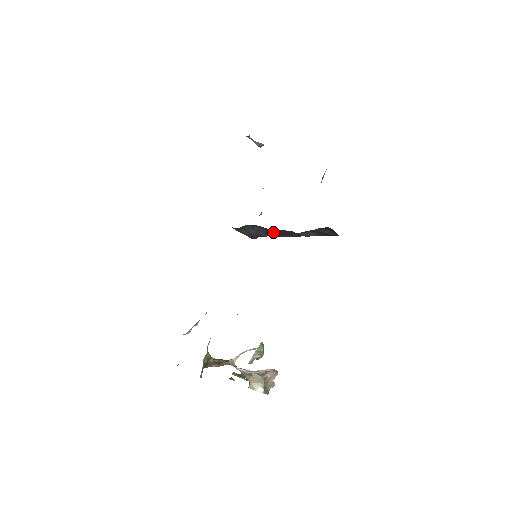
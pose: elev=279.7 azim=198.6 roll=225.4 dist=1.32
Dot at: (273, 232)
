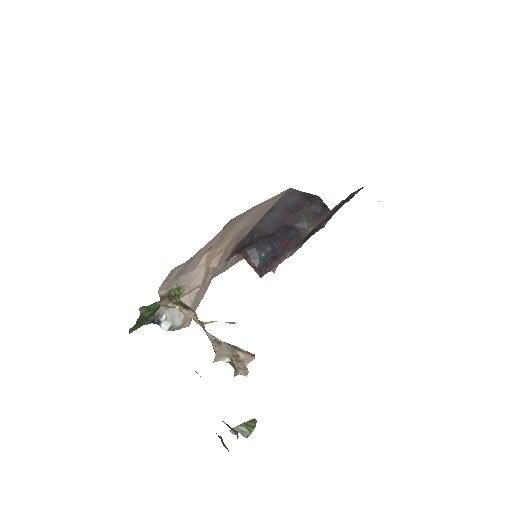
Dot at: (277, 247)
